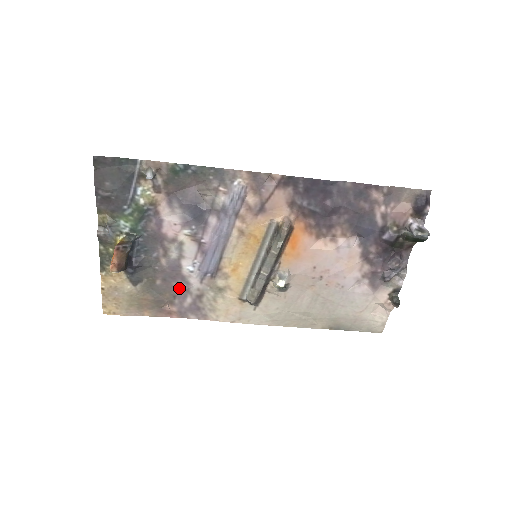
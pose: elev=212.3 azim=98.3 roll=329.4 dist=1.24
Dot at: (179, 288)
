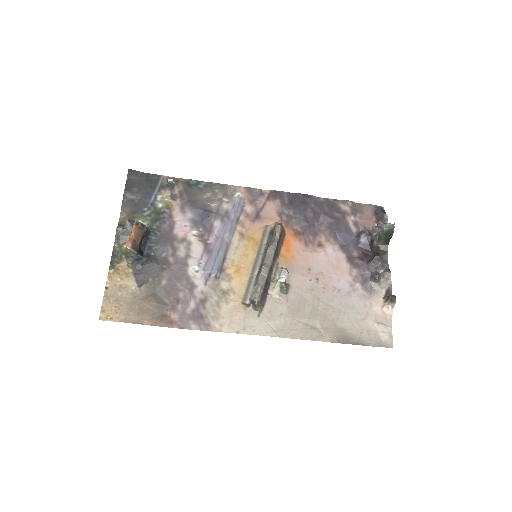
Dot at: (183, 290)
